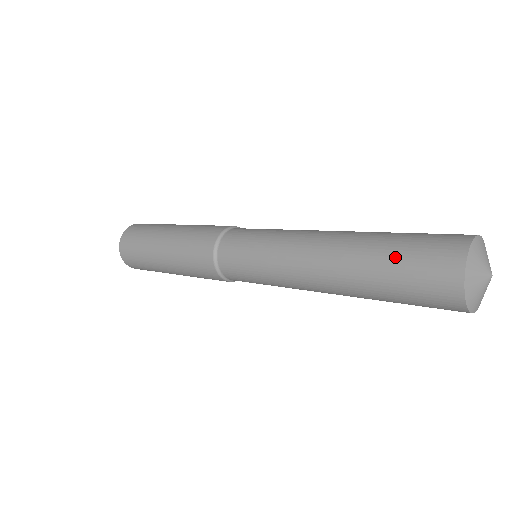
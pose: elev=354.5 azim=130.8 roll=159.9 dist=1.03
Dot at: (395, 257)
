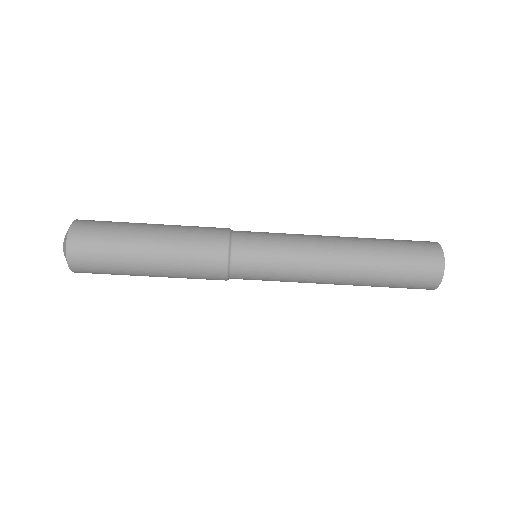
Dot at: occluded
